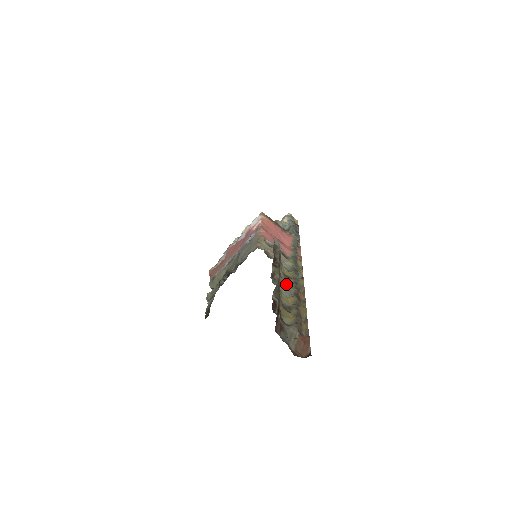
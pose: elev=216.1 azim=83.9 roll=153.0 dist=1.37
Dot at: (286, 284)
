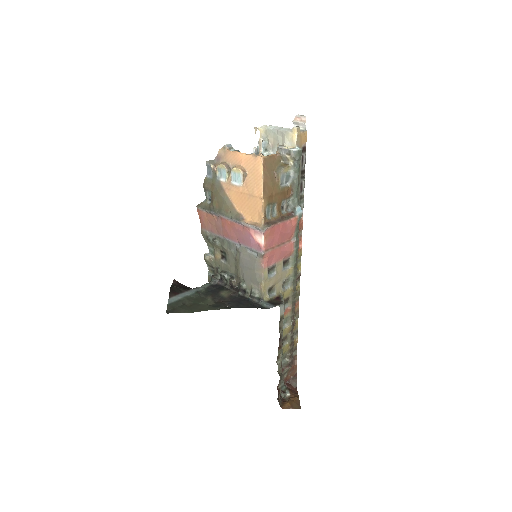
Dot at: (285, 312)
